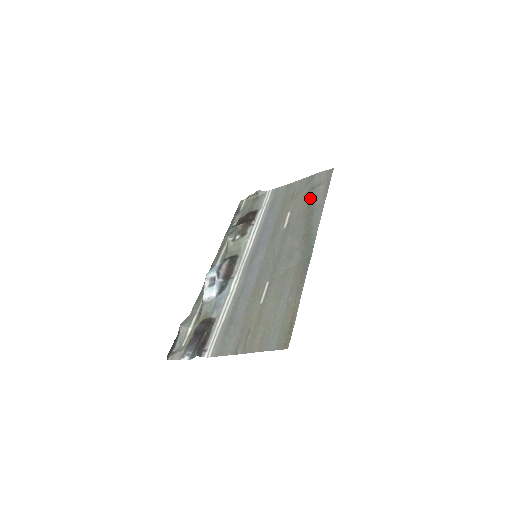
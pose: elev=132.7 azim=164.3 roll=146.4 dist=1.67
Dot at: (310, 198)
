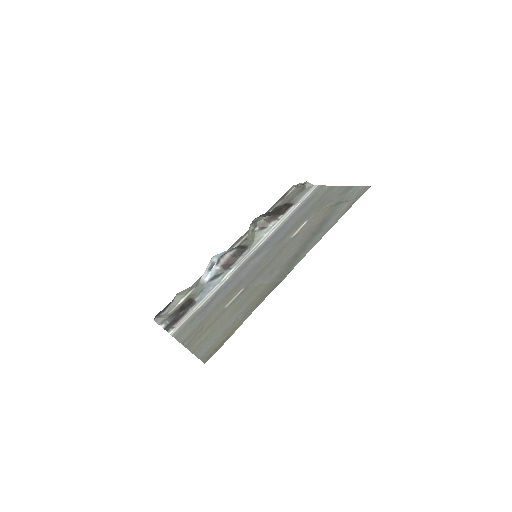
Dot at: (329, 214)
